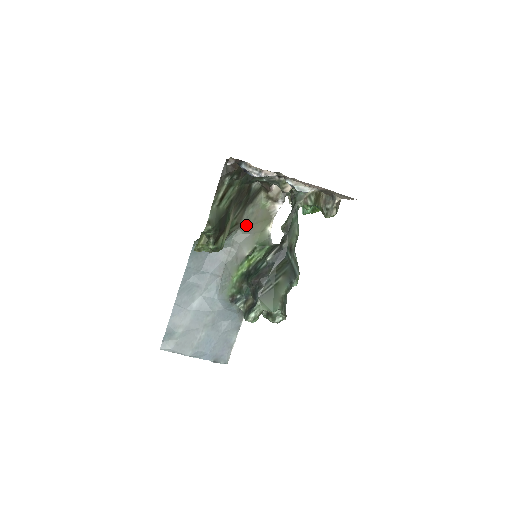
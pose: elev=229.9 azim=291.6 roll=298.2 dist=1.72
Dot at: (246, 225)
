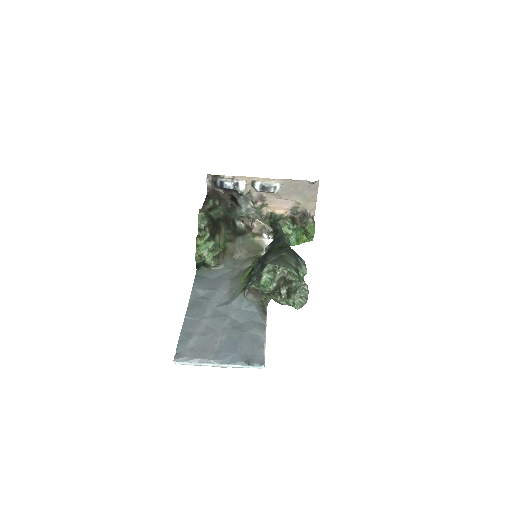
Dot at: (241, 252)
